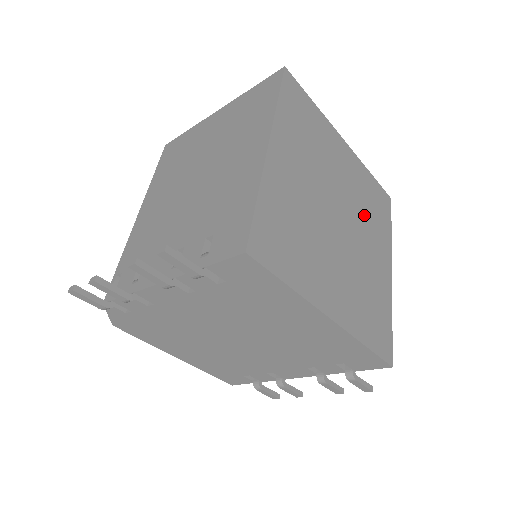
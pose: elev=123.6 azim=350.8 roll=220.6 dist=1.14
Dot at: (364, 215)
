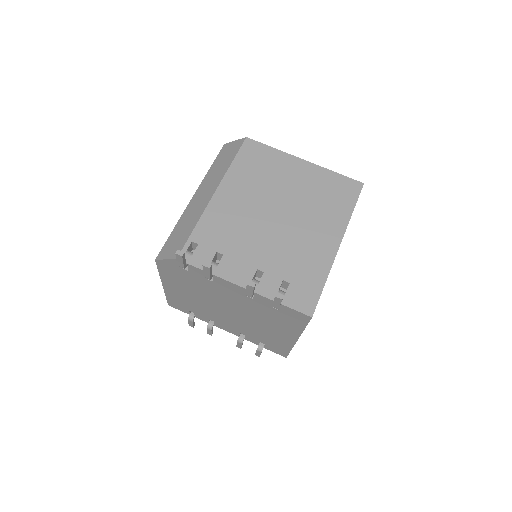
Dot at: occluded
